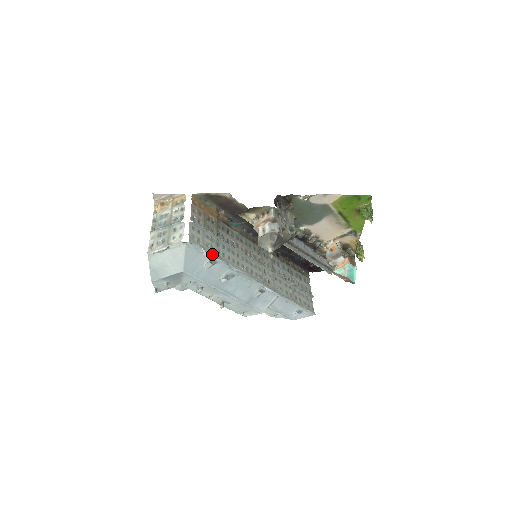
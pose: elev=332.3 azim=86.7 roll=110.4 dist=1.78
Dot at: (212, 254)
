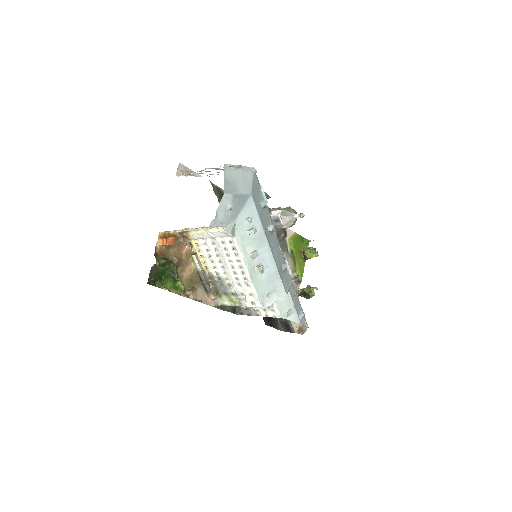
Dot at: (264, 196)
